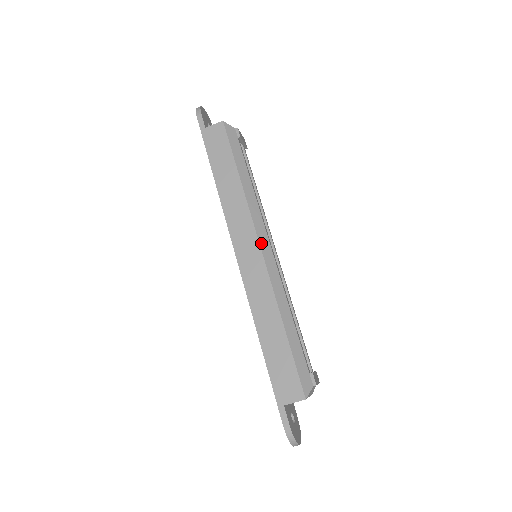
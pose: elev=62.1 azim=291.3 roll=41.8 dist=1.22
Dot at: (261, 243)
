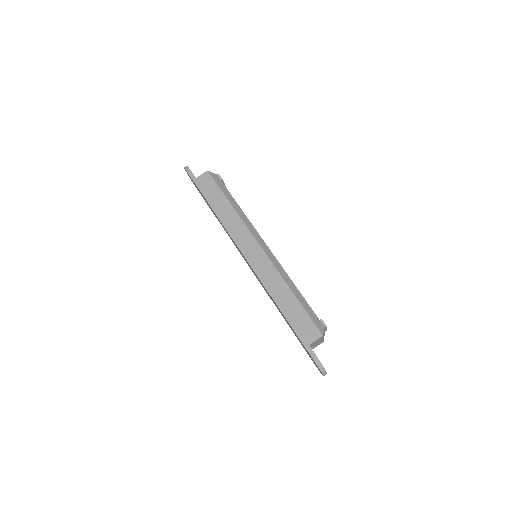
Dot at: (259, 243)
